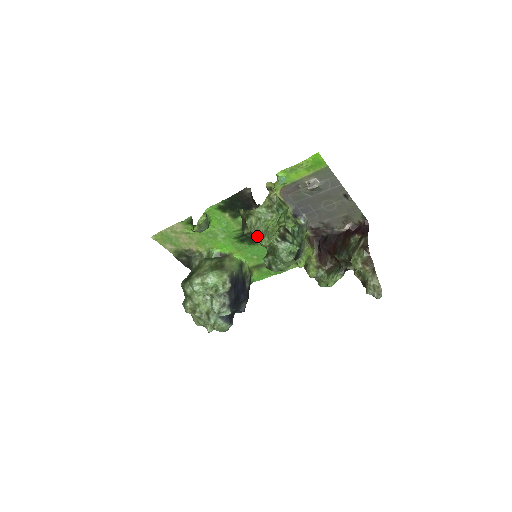
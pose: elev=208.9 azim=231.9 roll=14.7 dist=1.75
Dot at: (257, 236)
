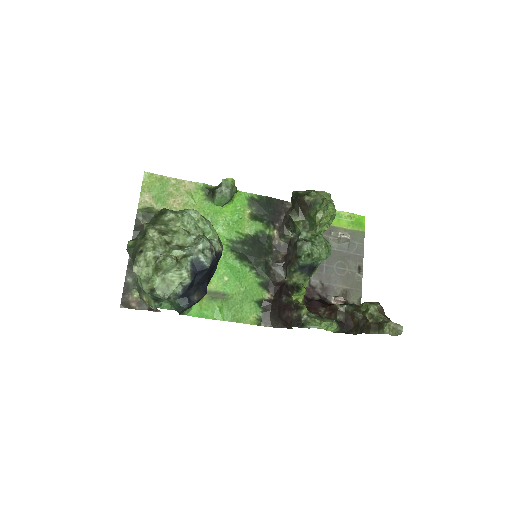
Dot at: occluded
